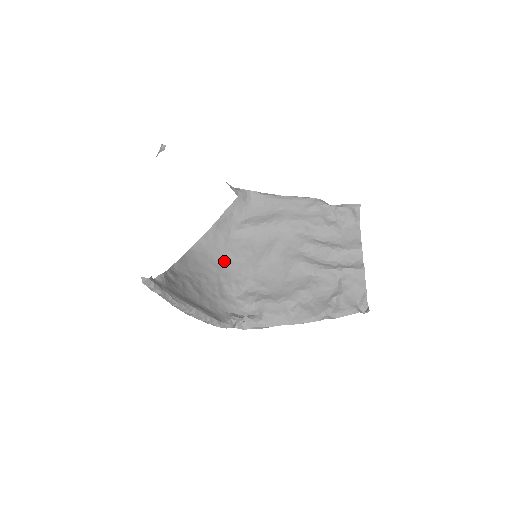
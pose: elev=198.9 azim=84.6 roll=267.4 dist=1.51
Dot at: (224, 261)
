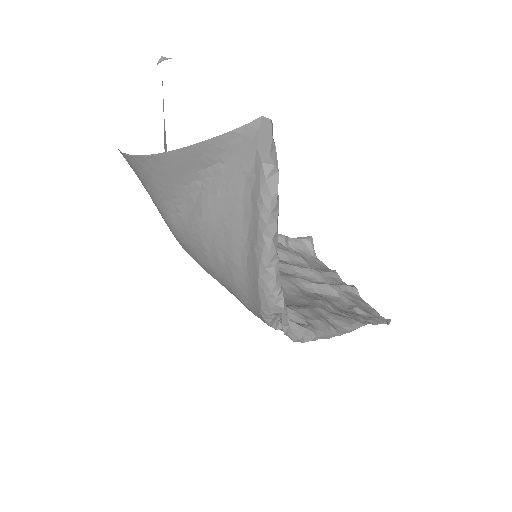
Dot at: occluded
